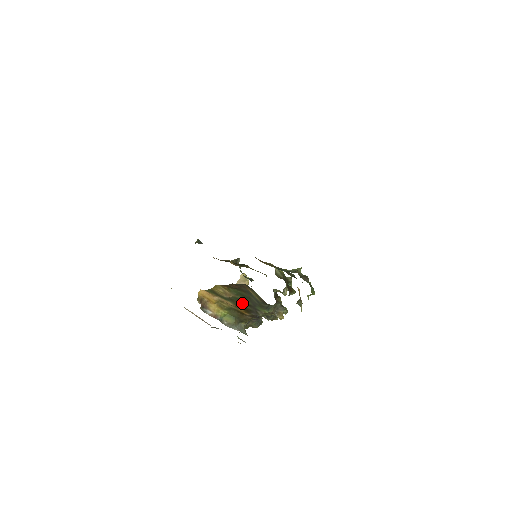
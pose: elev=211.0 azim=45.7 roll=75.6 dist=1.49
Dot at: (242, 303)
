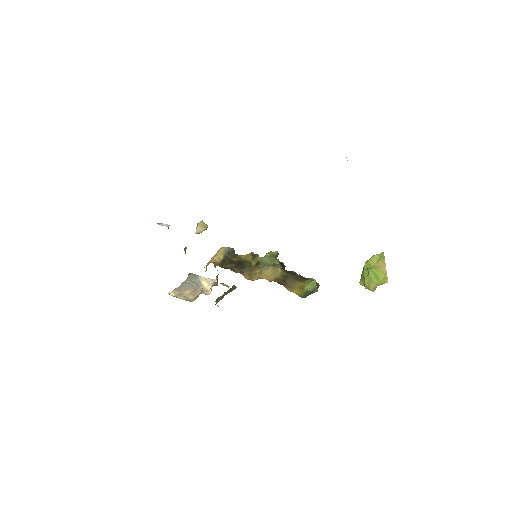
Dot at: occluded
